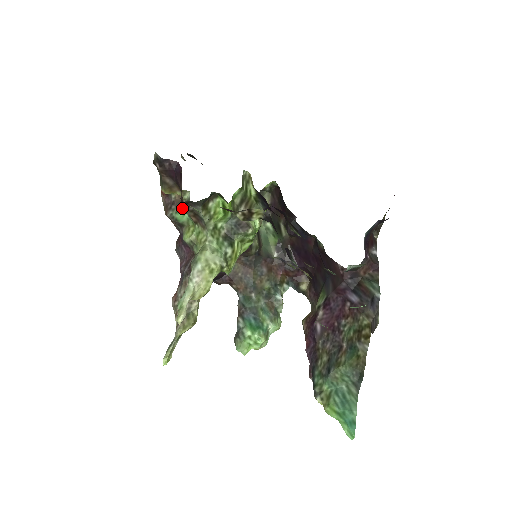
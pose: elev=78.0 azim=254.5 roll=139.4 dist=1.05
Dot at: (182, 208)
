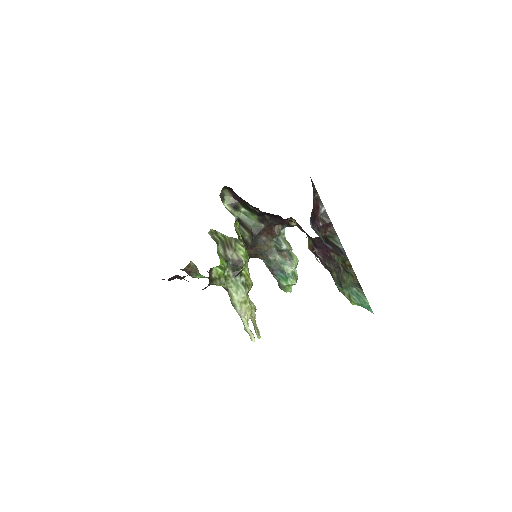
Dot at: occluded
